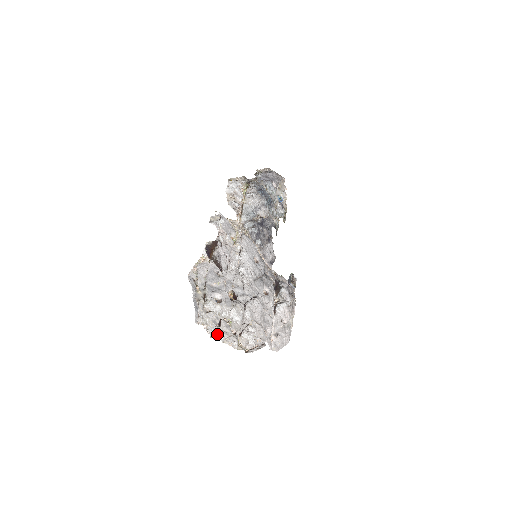
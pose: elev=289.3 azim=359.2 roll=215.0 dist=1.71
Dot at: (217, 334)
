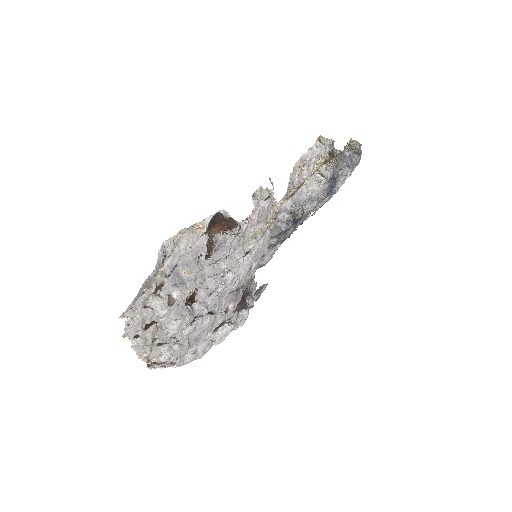
Dot at: (134, 335)
